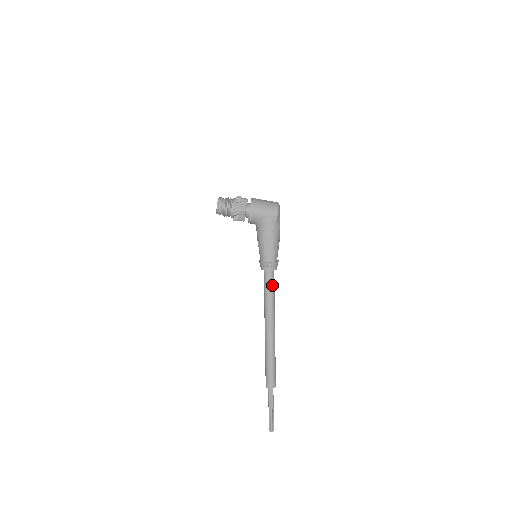
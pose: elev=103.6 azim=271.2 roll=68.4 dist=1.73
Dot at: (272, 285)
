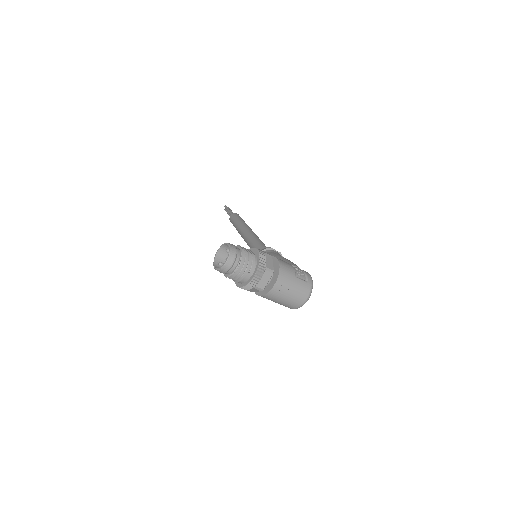
Dot at: occluded
